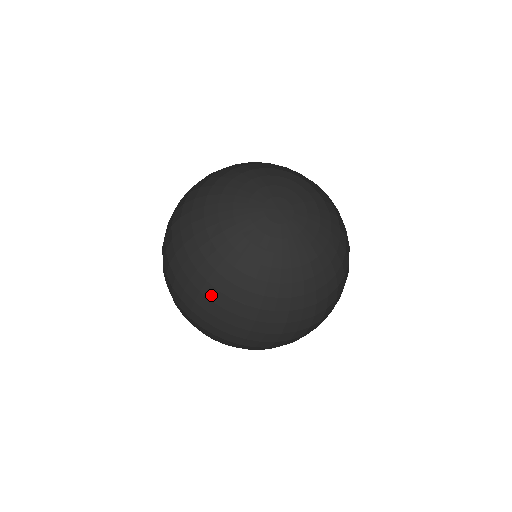
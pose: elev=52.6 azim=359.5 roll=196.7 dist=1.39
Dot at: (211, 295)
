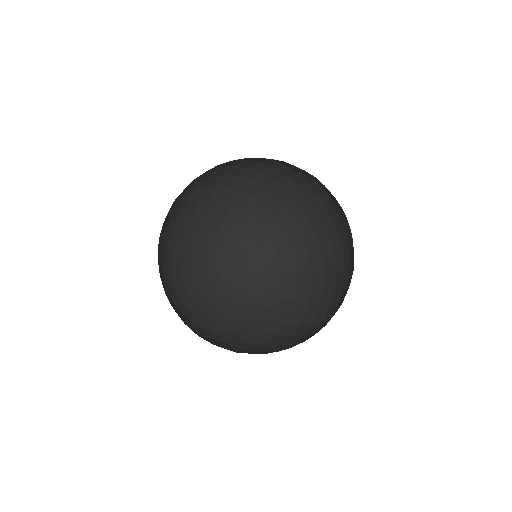
Dot at: occluded
